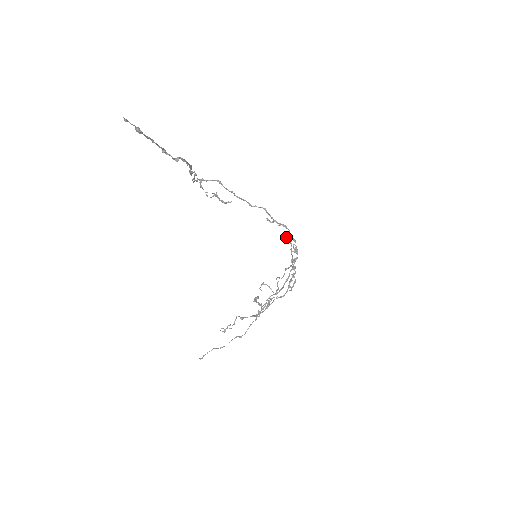
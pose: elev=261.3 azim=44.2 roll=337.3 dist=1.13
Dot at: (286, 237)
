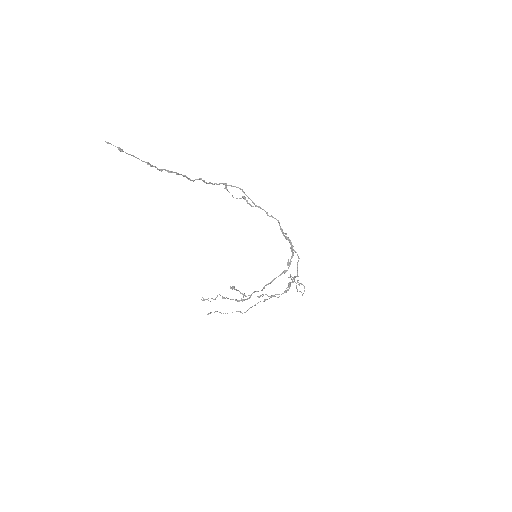
Dot at: (292, 250)
